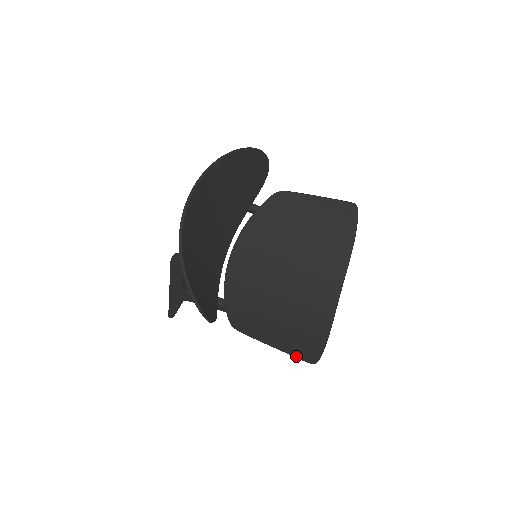
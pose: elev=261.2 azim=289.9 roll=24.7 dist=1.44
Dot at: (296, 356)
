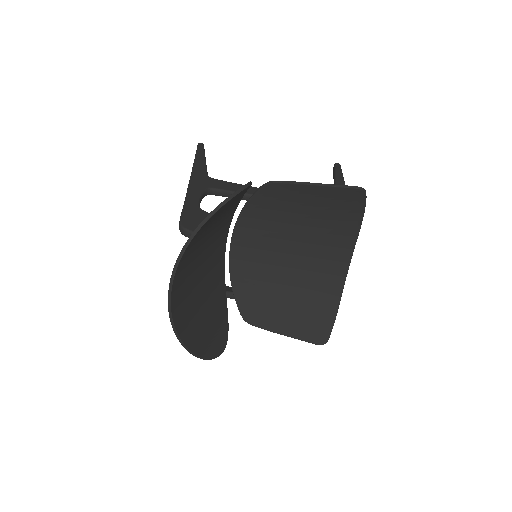
Dot at: occluded
